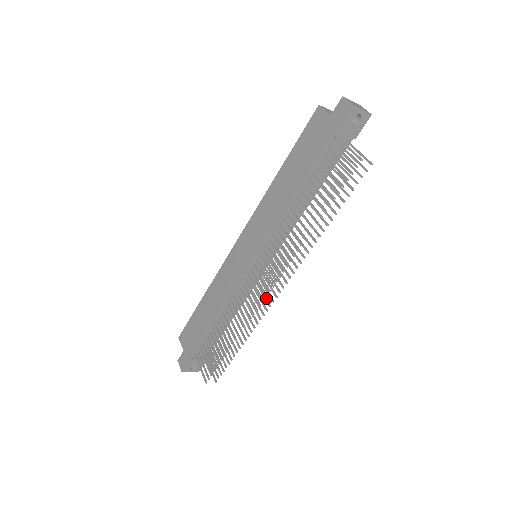
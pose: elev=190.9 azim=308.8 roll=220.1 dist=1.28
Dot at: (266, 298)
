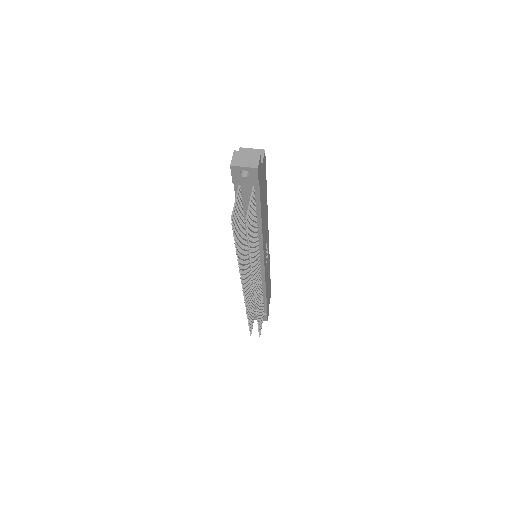
Dot at: (257, 293)
